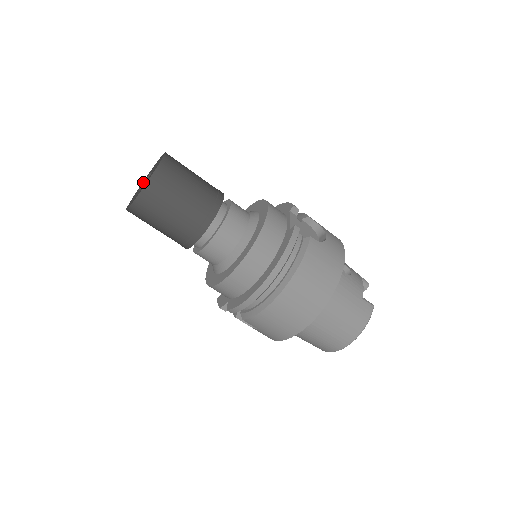
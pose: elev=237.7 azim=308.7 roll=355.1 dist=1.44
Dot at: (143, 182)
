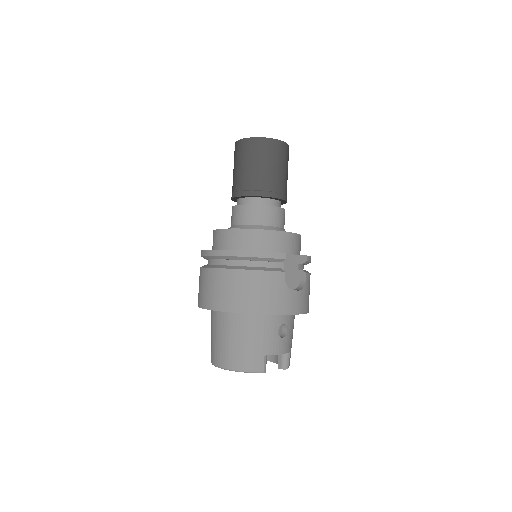
Dot at: occluded
